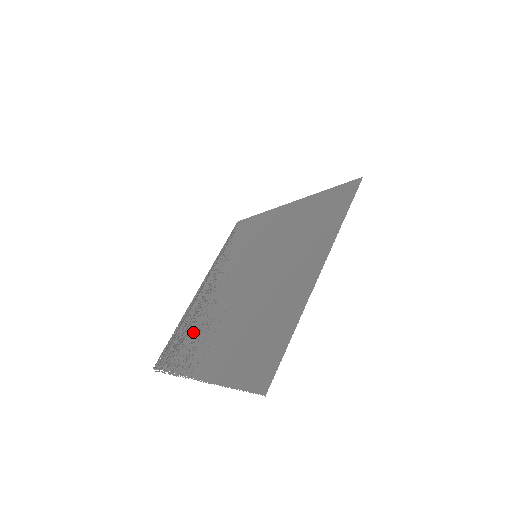
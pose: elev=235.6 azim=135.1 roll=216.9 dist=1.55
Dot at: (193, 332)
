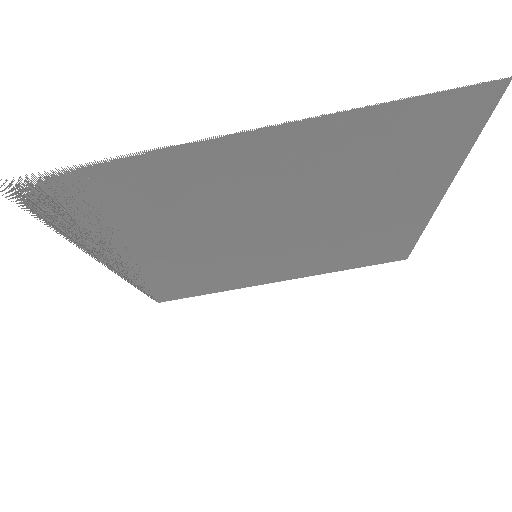
Dot at: (142, 210)
